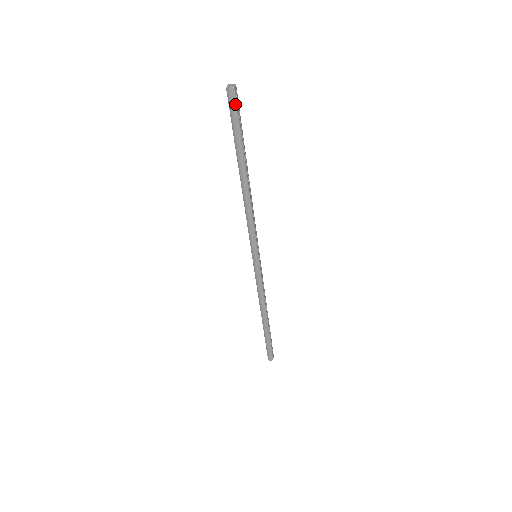
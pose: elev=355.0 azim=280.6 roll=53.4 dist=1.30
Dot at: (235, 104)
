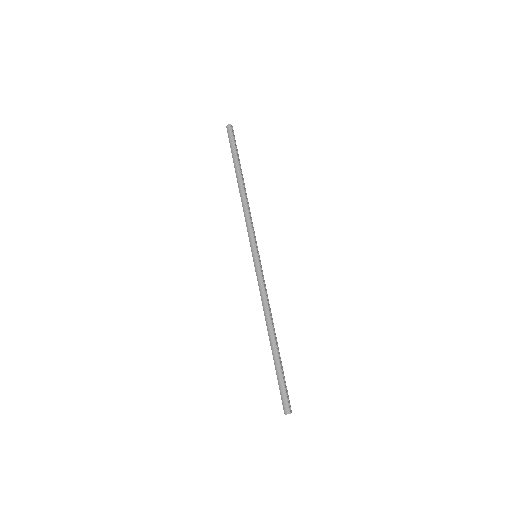
Dot at: (231, 133)
